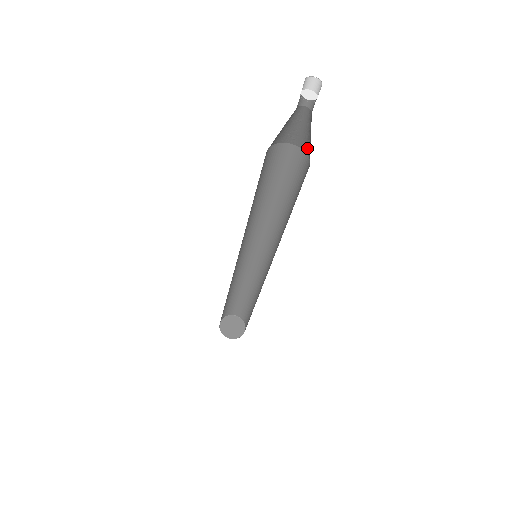
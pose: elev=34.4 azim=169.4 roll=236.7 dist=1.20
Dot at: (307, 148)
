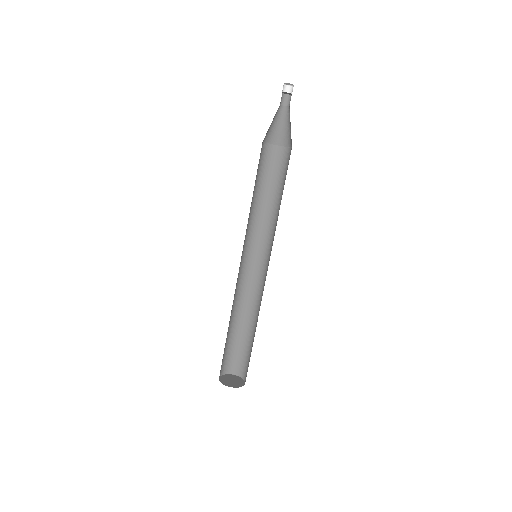
Dot at: (288, 141)
